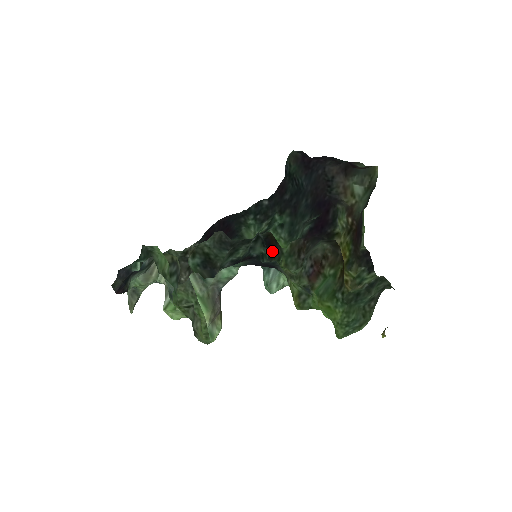
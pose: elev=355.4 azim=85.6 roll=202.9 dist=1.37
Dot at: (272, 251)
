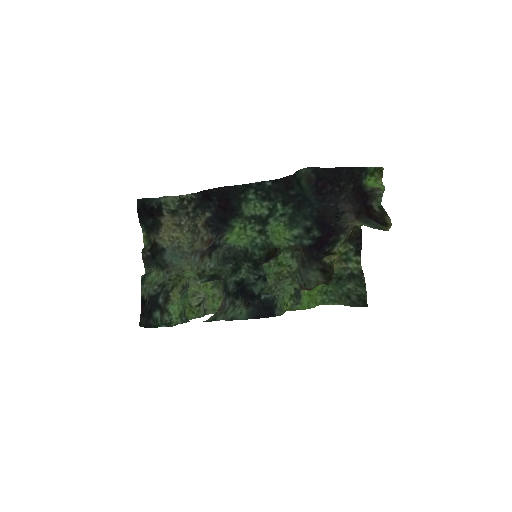
Dot at: (271, 258)
